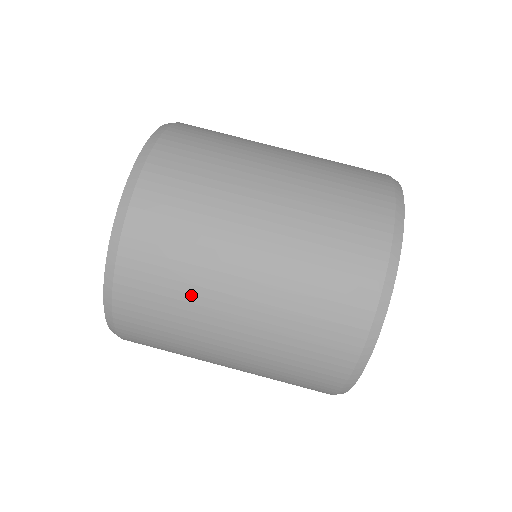
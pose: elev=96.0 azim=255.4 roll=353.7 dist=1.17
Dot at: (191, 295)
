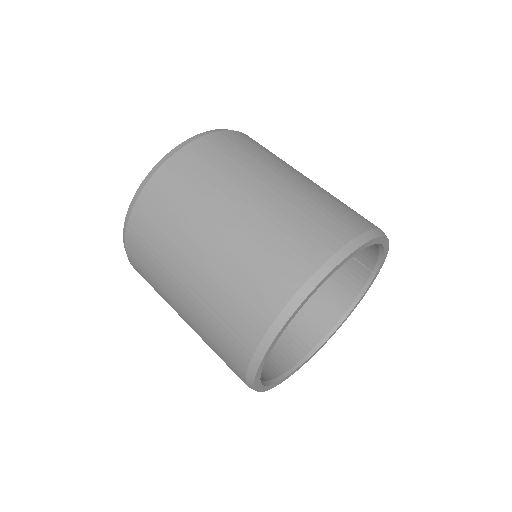
Dot at: (212, 186)
